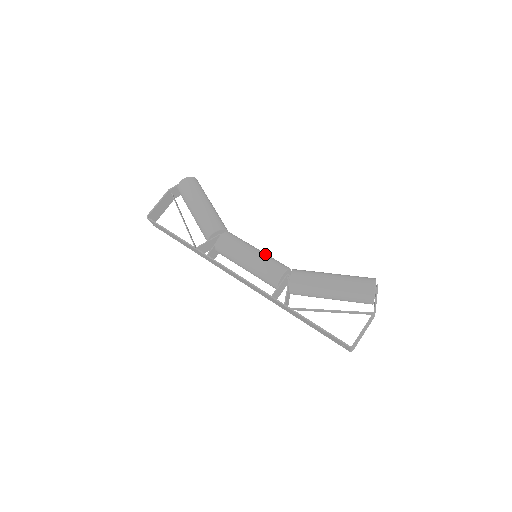
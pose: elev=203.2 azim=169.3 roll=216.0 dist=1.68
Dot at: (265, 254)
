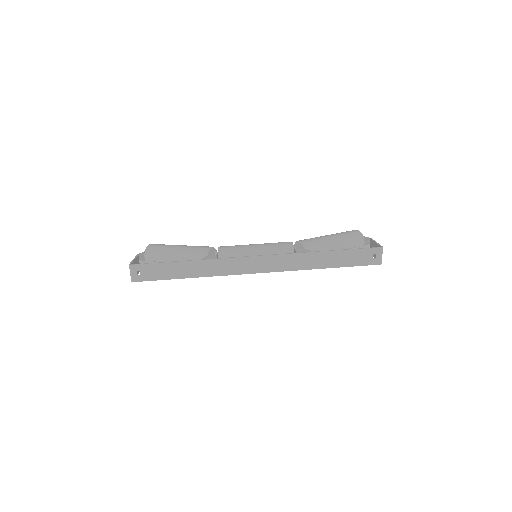
Dot at: occluded
